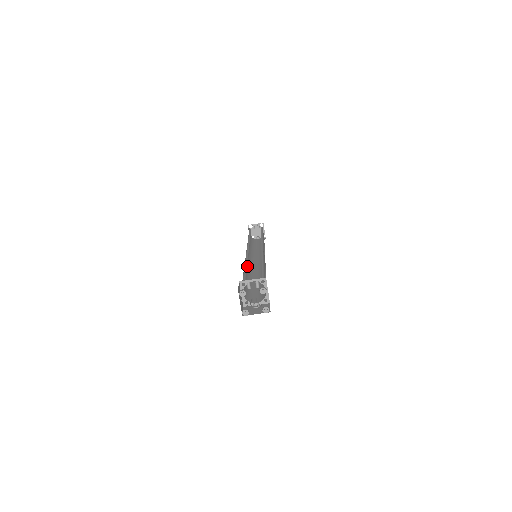
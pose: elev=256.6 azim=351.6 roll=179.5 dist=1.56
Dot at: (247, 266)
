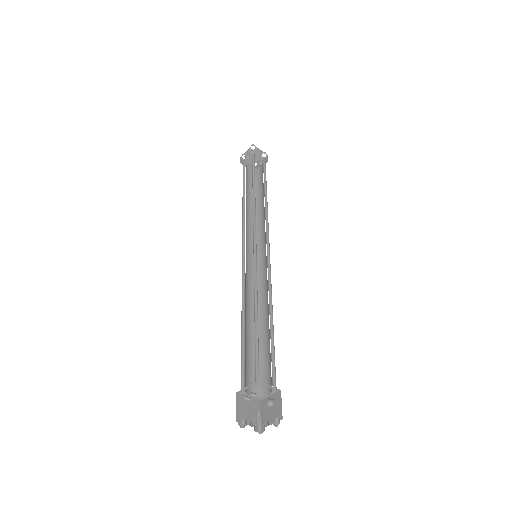
Dot at: (251, 289)
